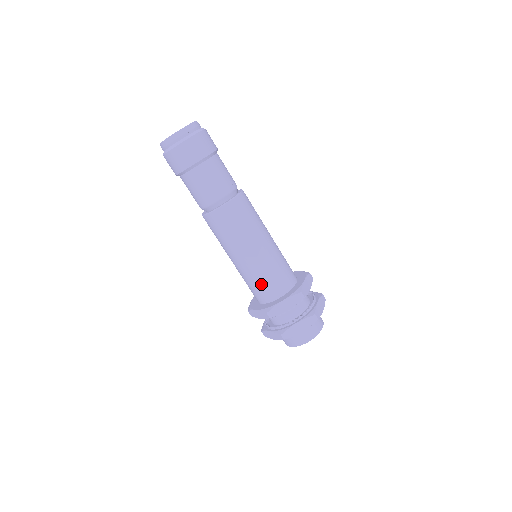
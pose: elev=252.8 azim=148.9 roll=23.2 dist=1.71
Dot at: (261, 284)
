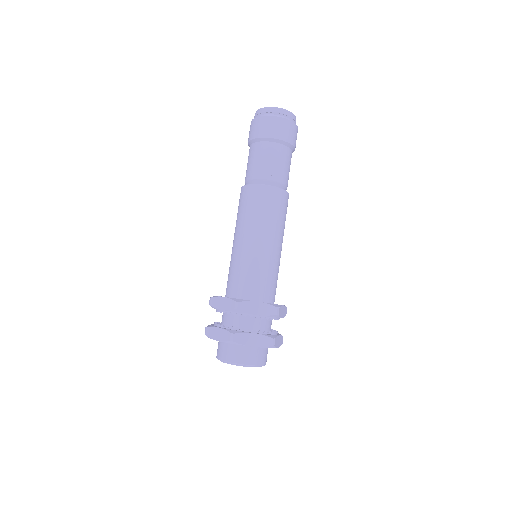
Dot at: (230, 274)
